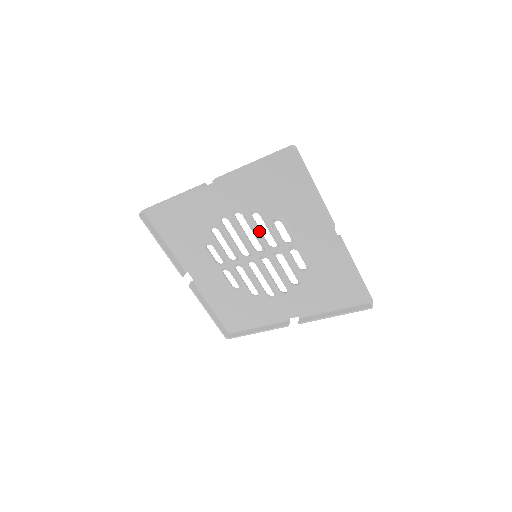
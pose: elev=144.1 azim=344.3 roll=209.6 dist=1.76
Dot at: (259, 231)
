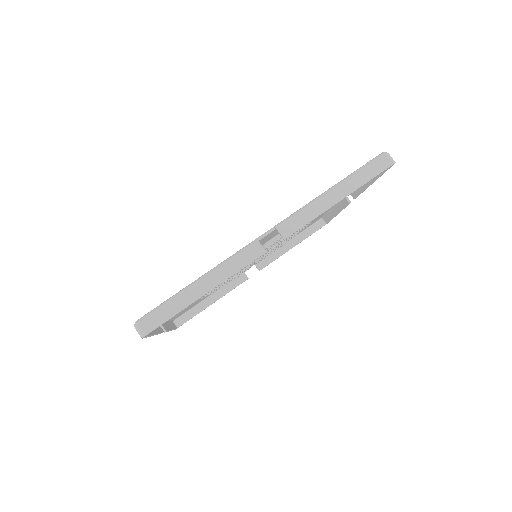
Dot at: occluded
